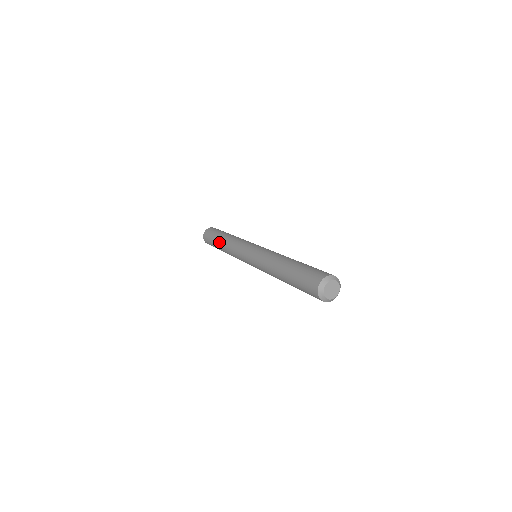
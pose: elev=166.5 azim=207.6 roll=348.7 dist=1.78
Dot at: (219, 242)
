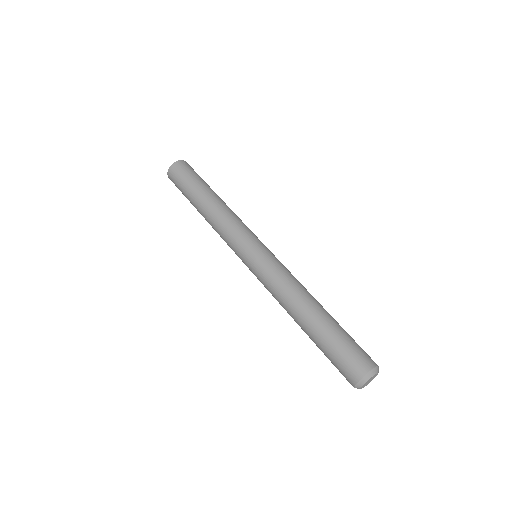
Dot at: (203, 197)
